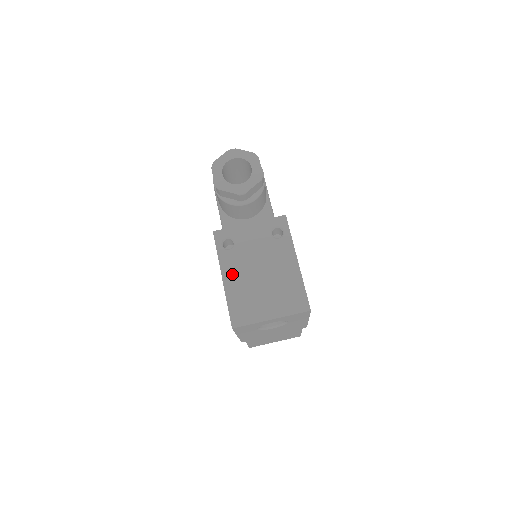
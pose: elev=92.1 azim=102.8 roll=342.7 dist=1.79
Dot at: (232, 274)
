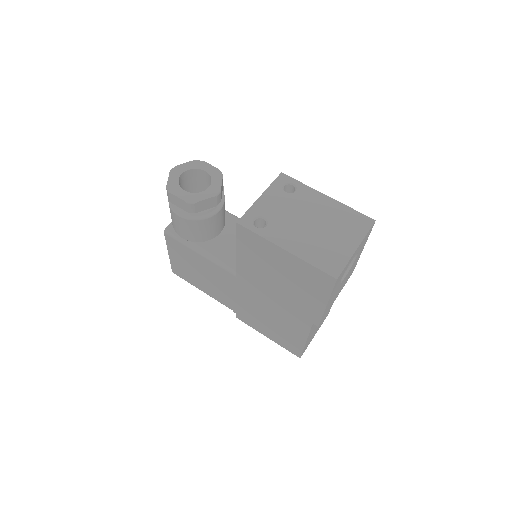
Dot at: (289, 241)
